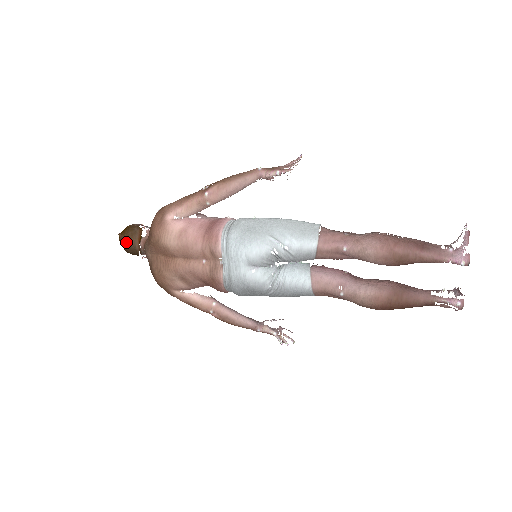
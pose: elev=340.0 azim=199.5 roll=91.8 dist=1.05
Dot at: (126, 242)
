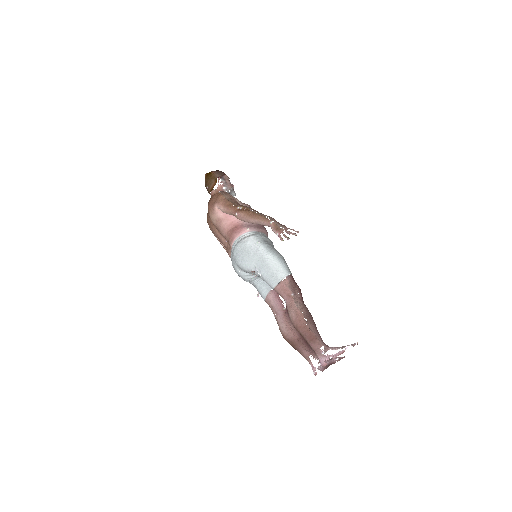
Dot at: (205, 184)
